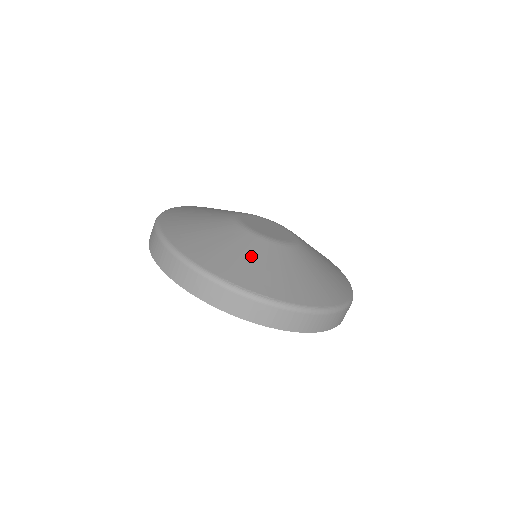
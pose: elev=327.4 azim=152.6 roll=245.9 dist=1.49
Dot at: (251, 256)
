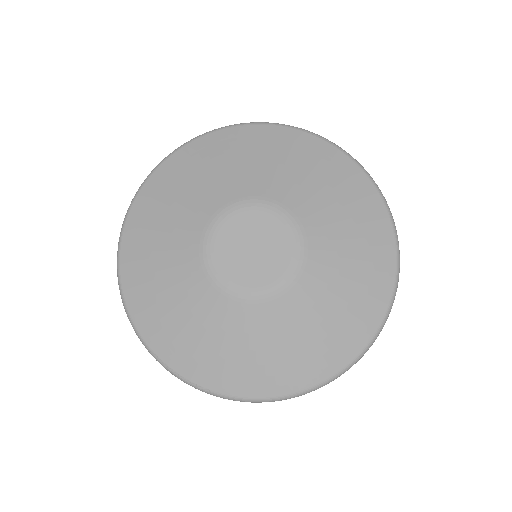
Dot at: (194, 322)
